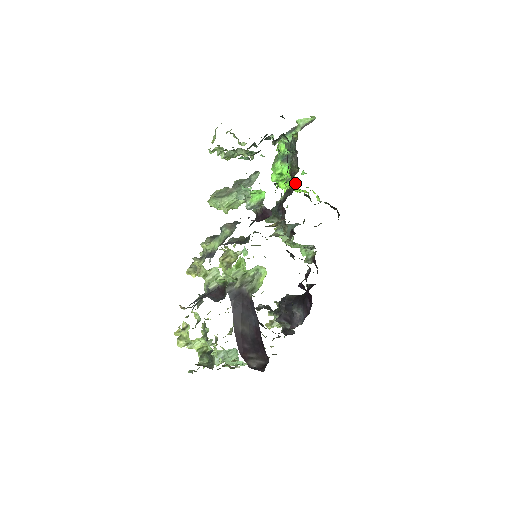
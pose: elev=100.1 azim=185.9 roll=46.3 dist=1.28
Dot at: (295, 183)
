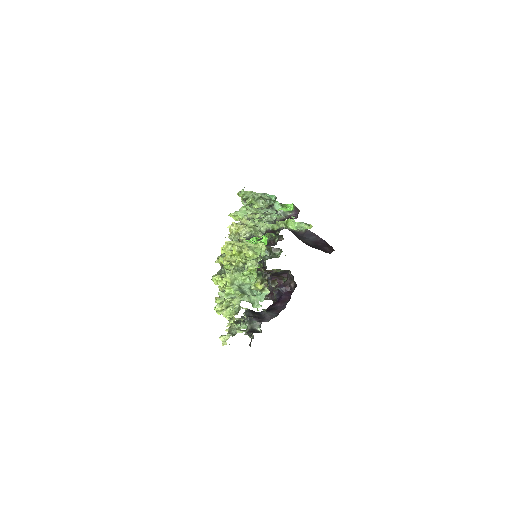
Dot at: occluded
